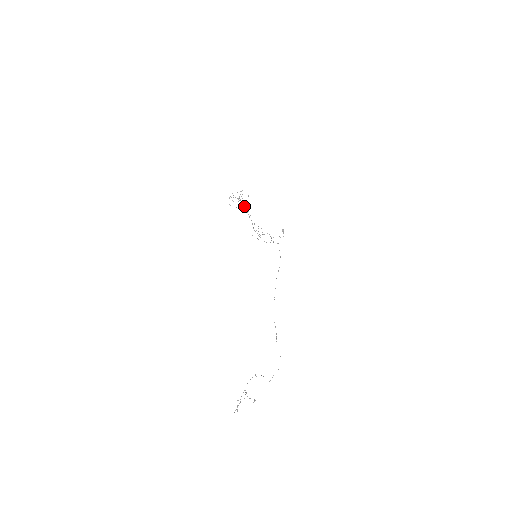
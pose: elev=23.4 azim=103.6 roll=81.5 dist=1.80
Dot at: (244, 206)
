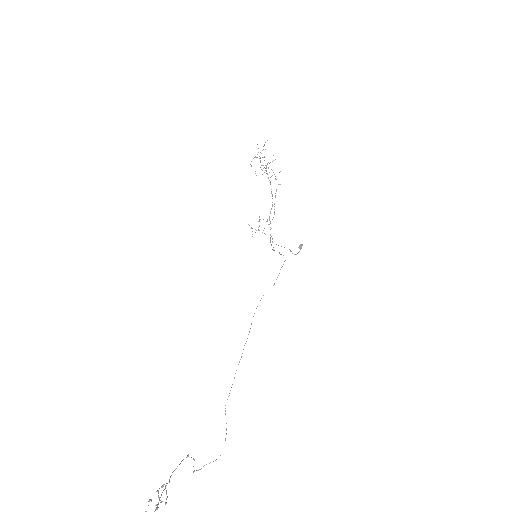
Dot at: occluded
